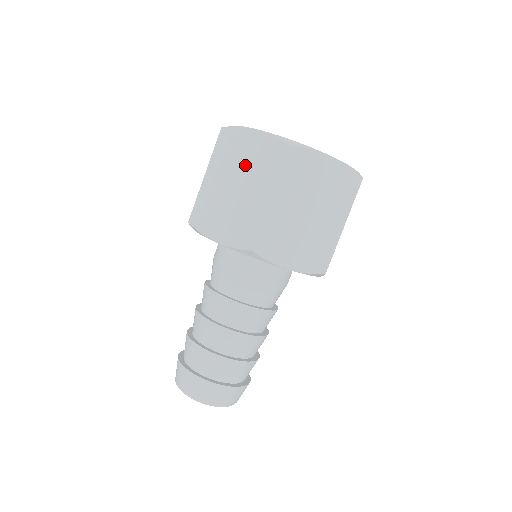
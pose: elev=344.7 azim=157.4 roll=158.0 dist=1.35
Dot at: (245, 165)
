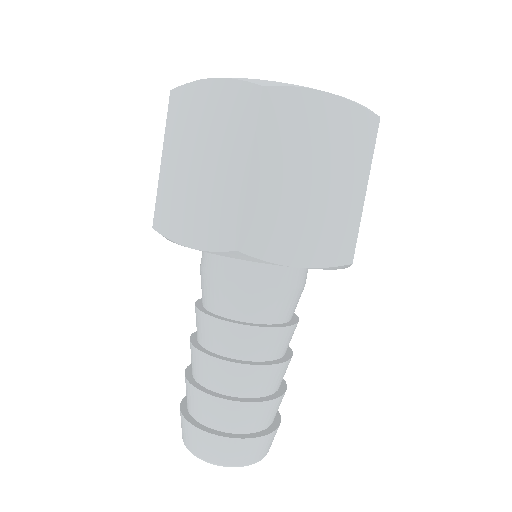
Dot at: (320, 148)
